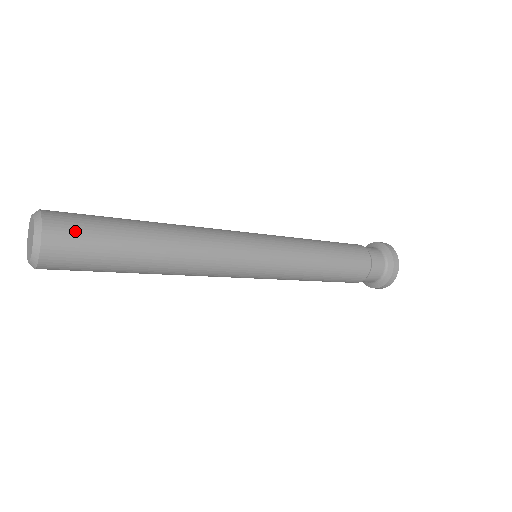
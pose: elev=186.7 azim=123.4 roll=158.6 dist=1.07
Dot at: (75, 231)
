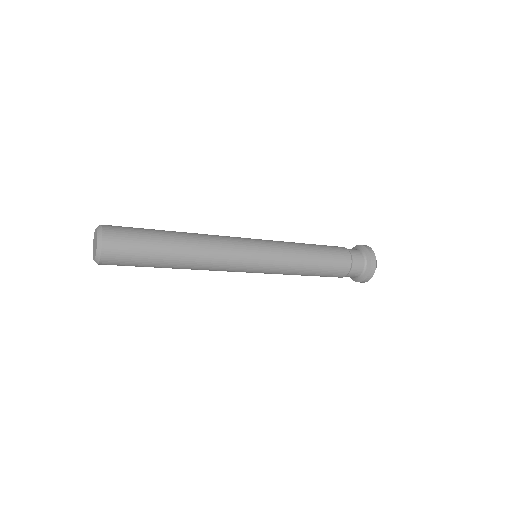
Dot at: (123, 249)
